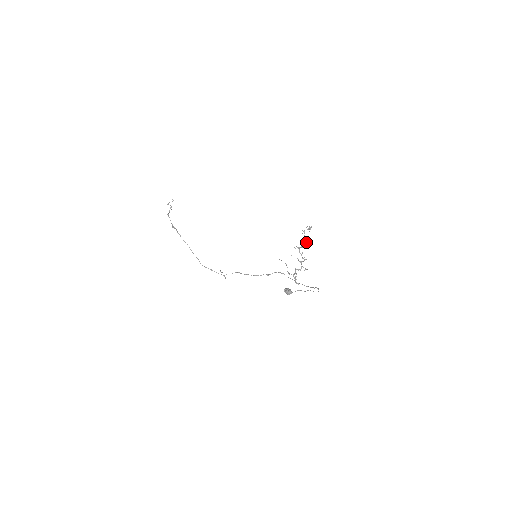
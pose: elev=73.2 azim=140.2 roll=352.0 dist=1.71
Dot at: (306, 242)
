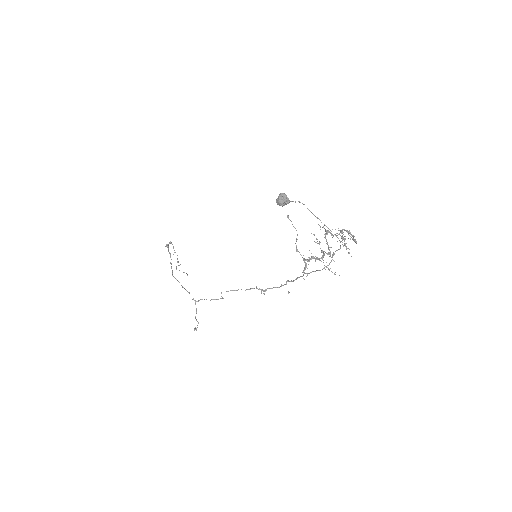
Dot at: occluded
